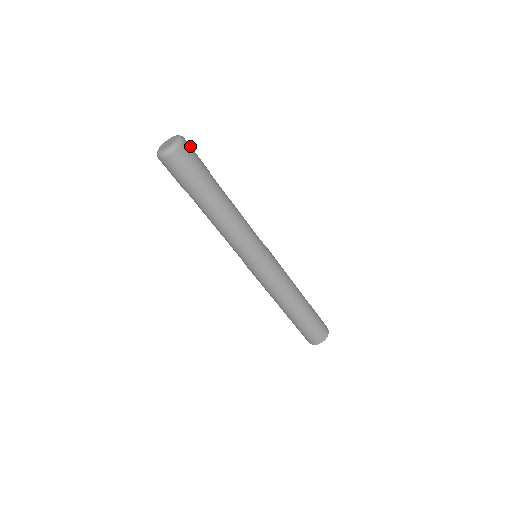
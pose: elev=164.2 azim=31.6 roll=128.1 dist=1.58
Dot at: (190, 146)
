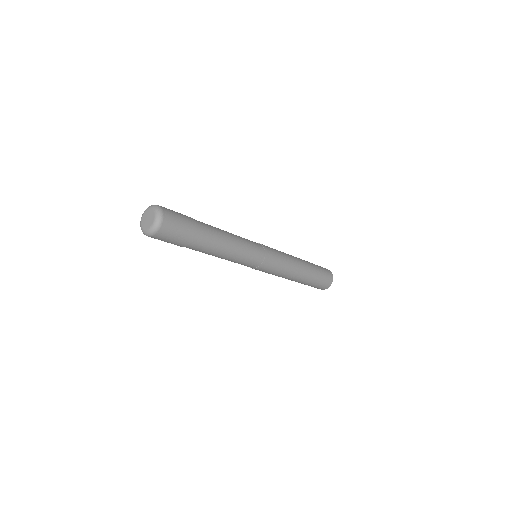
Dot at: (170, 222)
